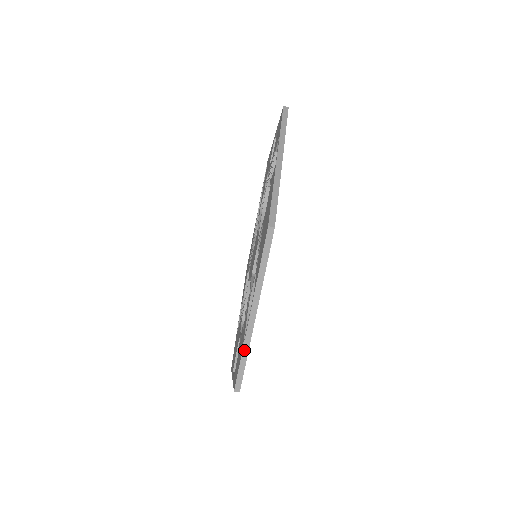
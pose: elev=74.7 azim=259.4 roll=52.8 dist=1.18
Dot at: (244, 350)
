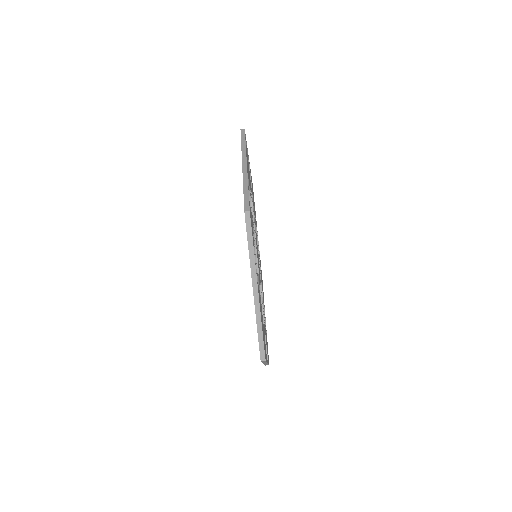
Dot at: (265, 364)
